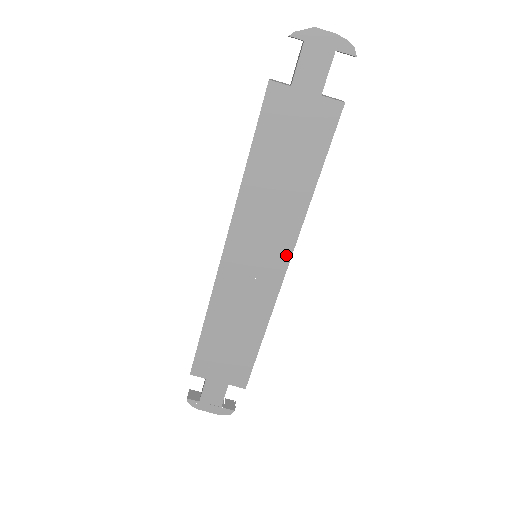
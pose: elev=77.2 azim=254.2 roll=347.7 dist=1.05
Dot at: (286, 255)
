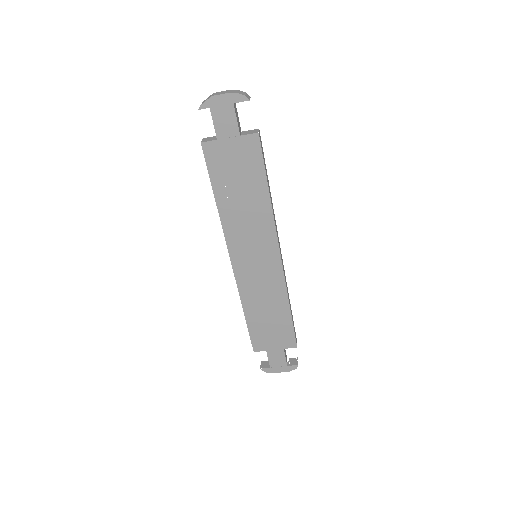
Dot at: (275, 248)
